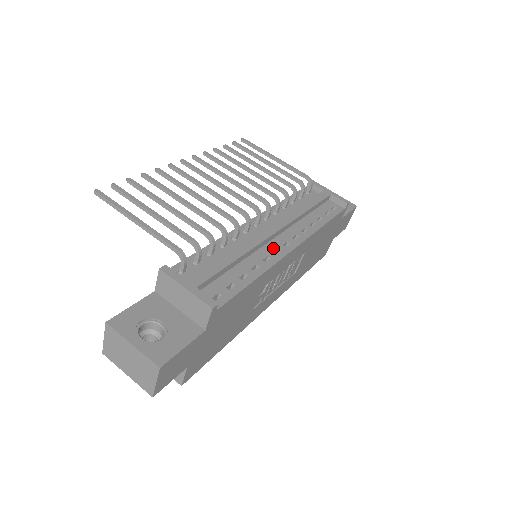
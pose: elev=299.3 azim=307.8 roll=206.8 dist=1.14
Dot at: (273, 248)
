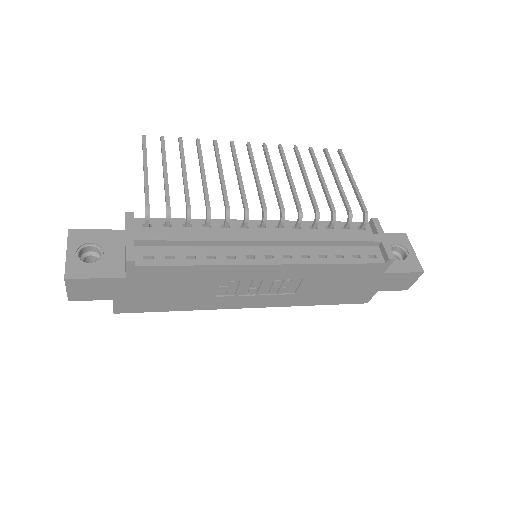
Dot at: (250, 252)
